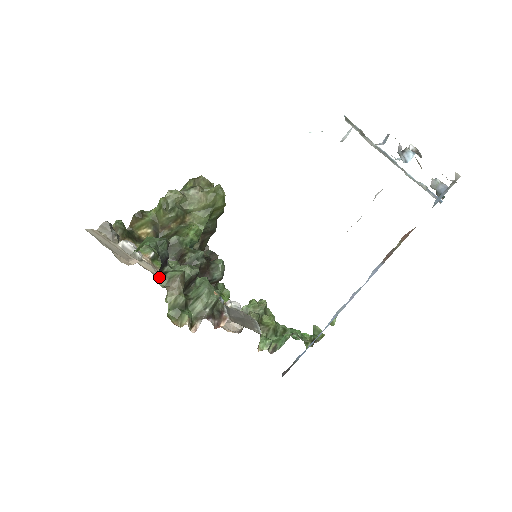
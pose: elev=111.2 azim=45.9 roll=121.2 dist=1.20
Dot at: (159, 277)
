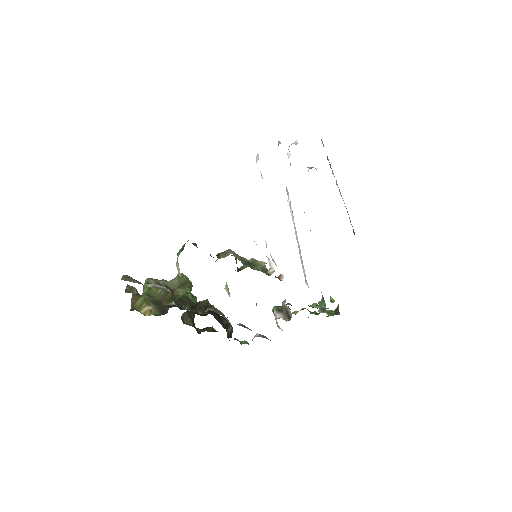
Dot at: occluded
